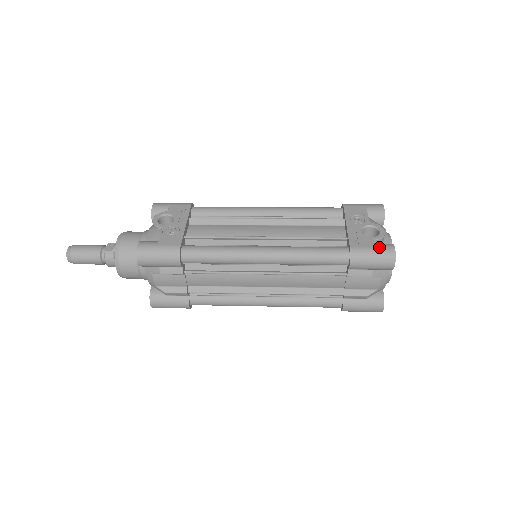
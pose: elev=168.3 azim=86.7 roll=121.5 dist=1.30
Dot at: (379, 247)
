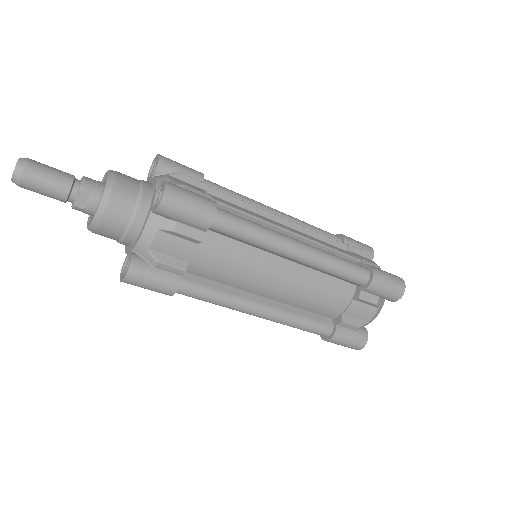
Dot at: occluded
